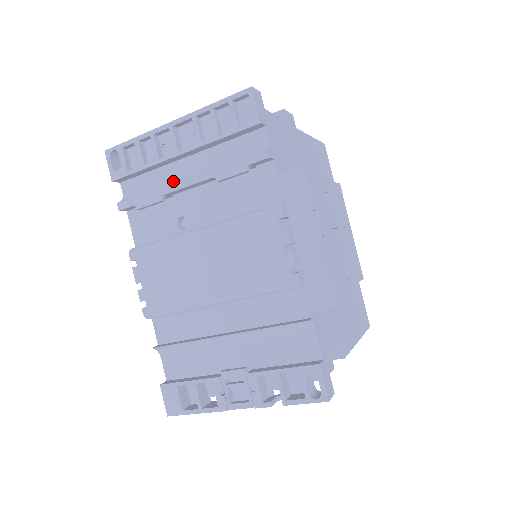
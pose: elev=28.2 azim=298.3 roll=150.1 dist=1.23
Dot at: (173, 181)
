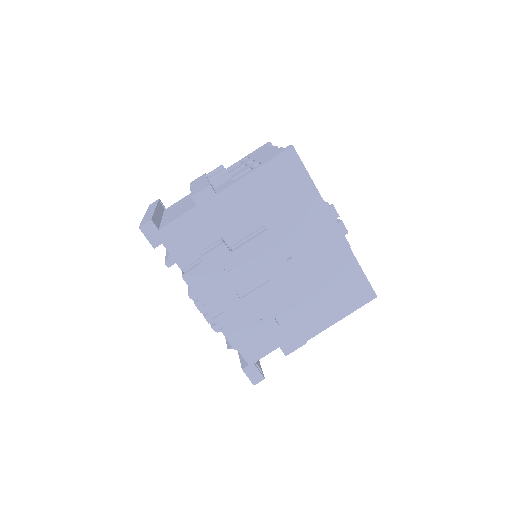
Dot at: occluded
